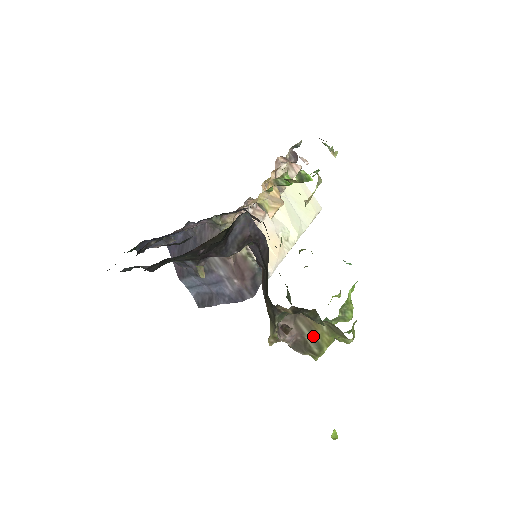
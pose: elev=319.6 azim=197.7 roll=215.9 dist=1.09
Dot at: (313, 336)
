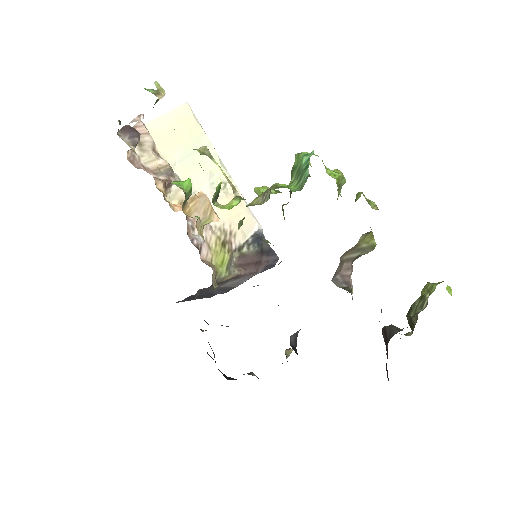
Dot at: (362, 250)
